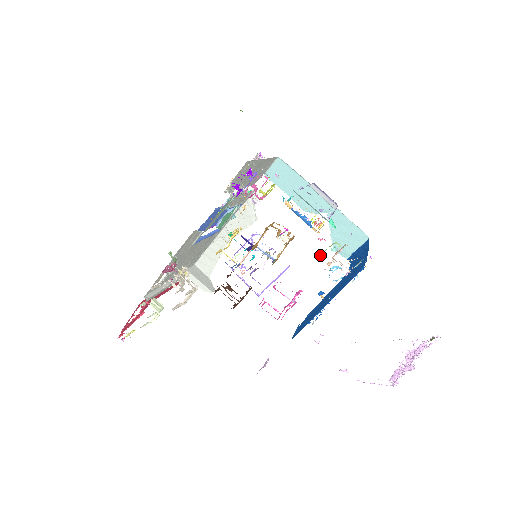
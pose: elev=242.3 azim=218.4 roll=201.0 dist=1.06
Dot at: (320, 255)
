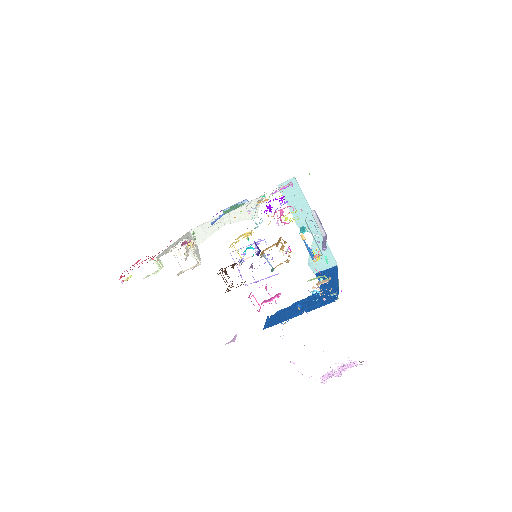
Dot at: (310, 280)
